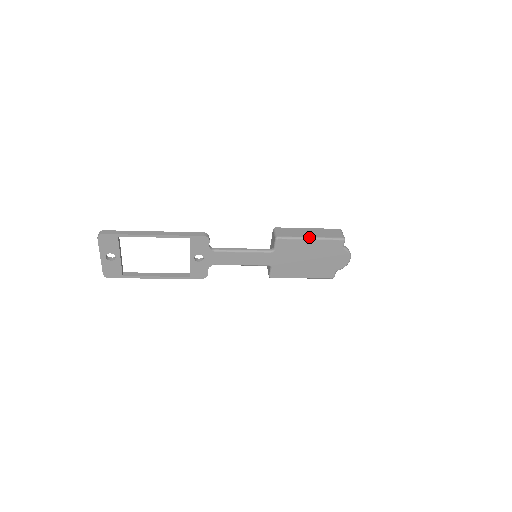
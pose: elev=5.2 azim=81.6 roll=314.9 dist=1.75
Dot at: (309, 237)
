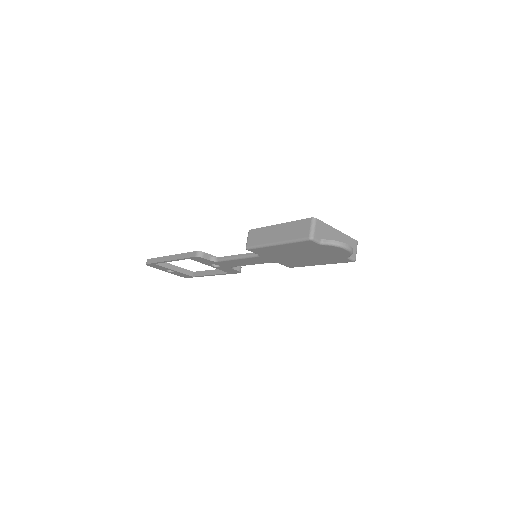
Dot at: (273, 243)
